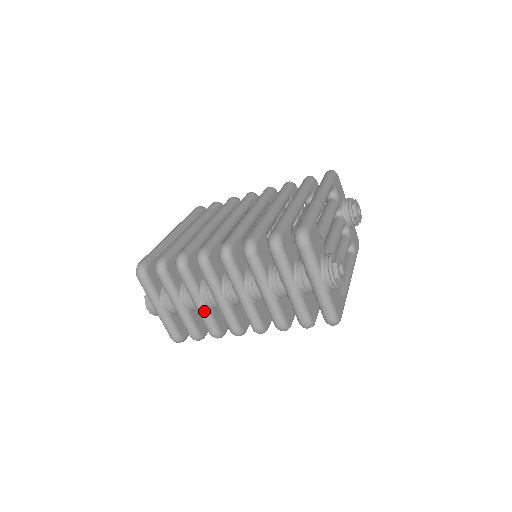
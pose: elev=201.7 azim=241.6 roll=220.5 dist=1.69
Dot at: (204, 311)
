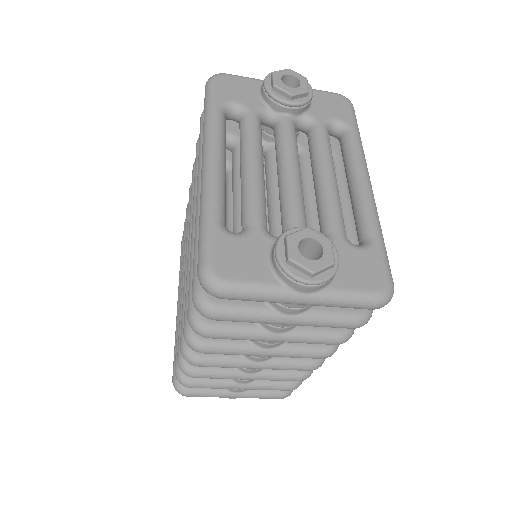
Dot at: (263, 377)
